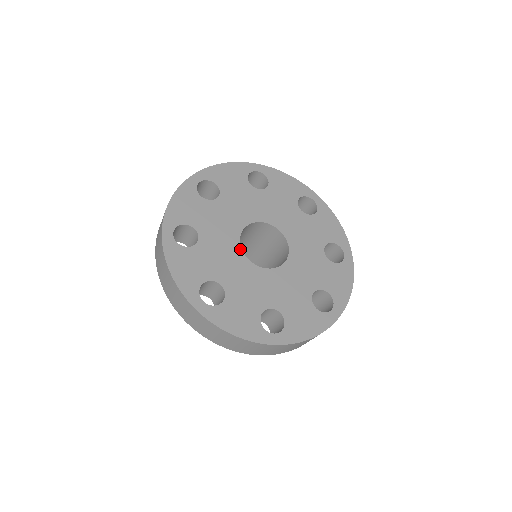
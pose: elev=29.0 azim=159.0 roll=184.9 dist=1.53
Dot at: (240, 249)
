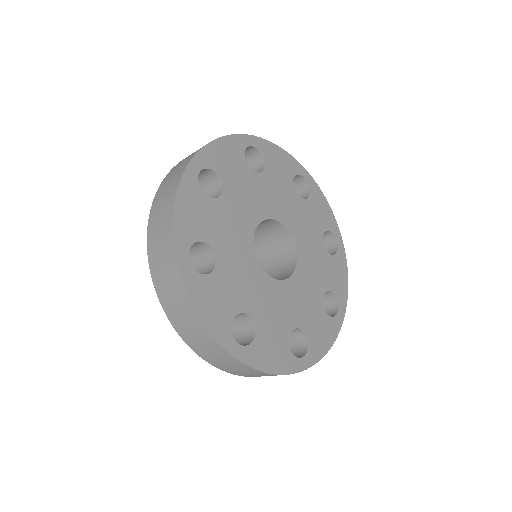
Dot at: (273, 280)
